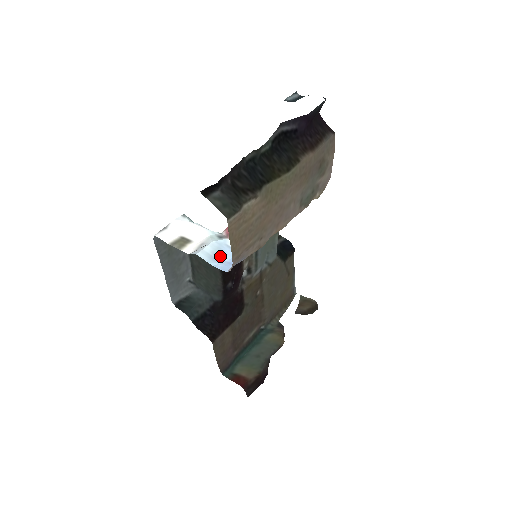
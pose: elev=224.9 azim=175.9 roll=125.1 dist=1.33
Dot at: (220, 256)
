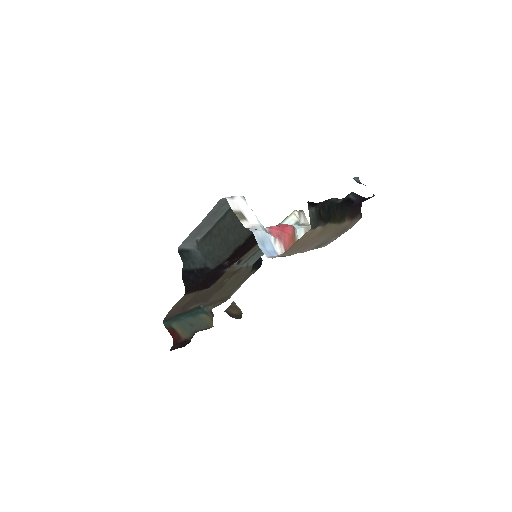
Dot at: (265, 244)
